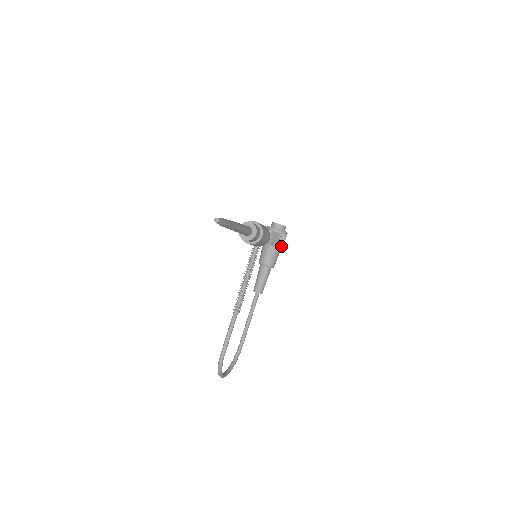
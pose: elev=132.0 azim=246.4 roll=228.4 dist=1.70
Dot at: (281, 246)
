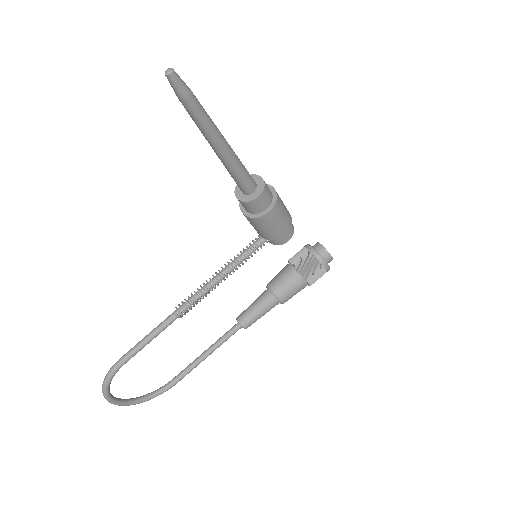
Dot at: (309, 279)
